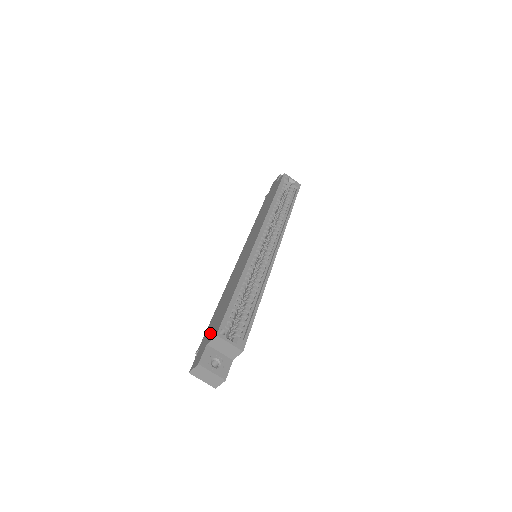
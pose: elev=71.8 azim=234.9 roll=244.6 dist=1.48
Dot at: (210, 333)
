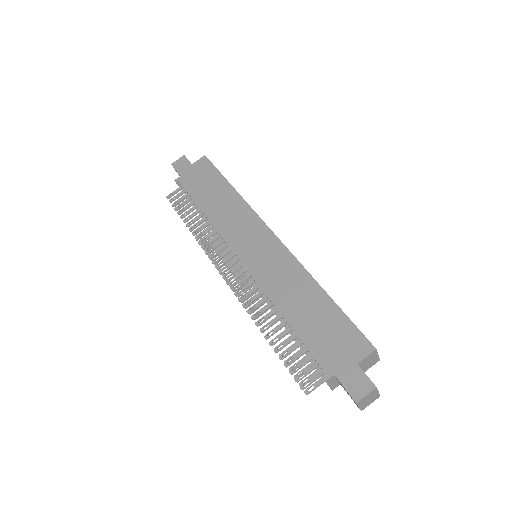
Dot at: (342, 351)
